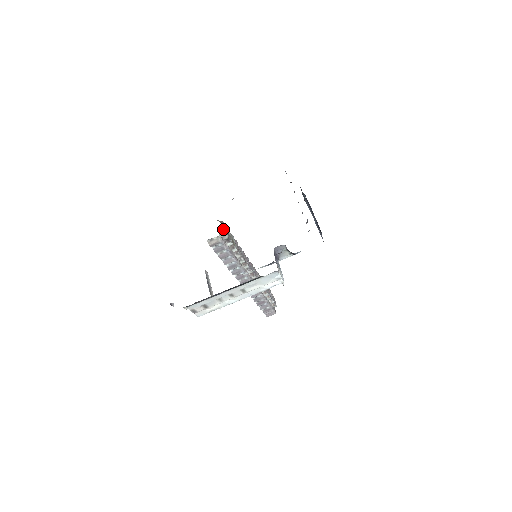
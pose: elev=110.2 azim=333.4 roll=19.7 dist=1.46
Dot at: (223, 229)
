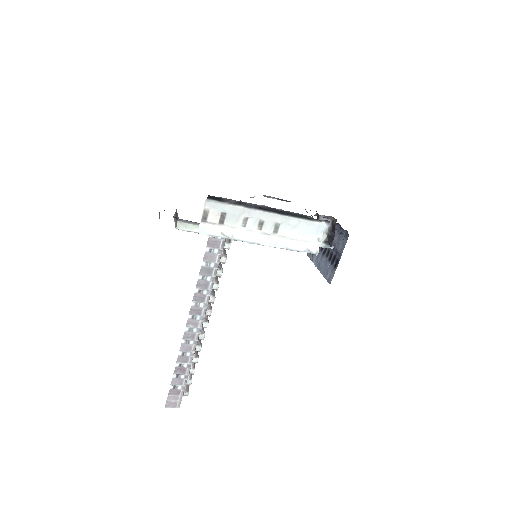
Dot at: occluded
